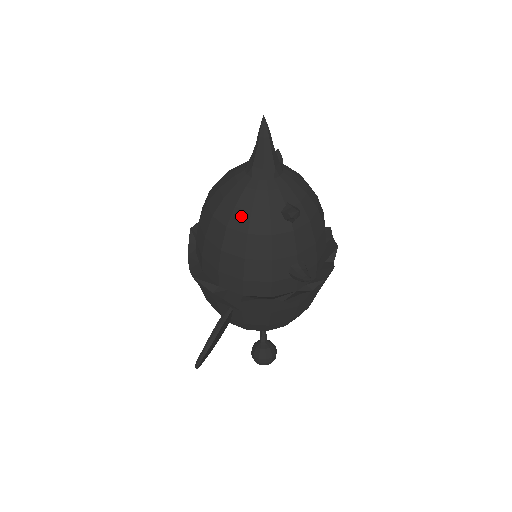
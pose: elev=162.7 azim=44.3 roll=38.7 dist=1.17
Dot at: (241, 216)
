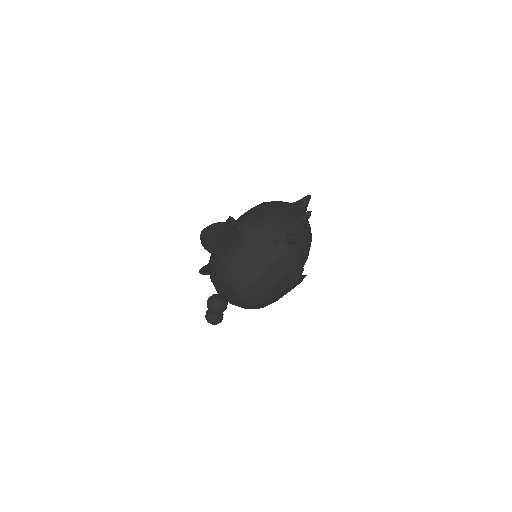
Dot at: (281, 203)
